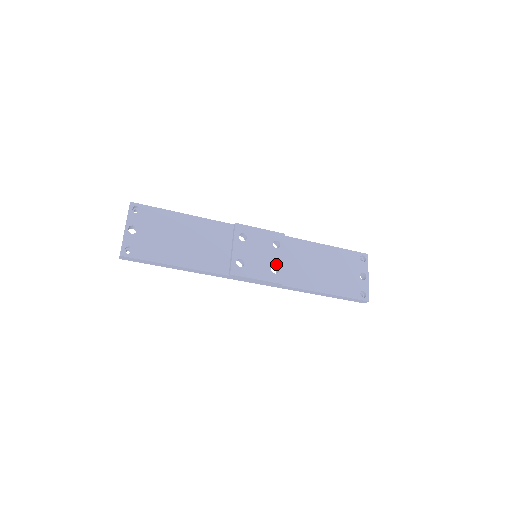
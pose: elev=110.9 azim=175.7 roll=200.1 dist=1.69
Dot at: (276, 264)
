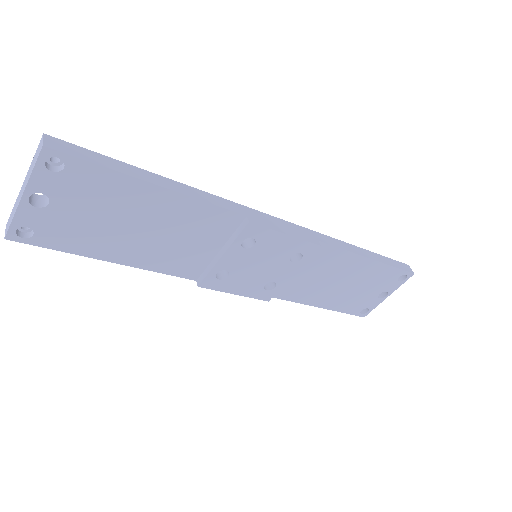
Dot at: (276, 280)
